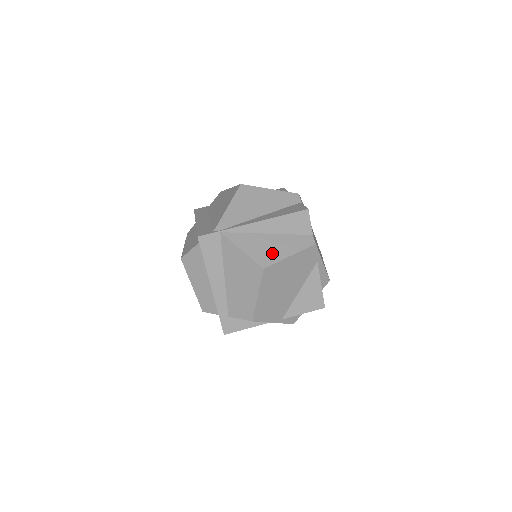
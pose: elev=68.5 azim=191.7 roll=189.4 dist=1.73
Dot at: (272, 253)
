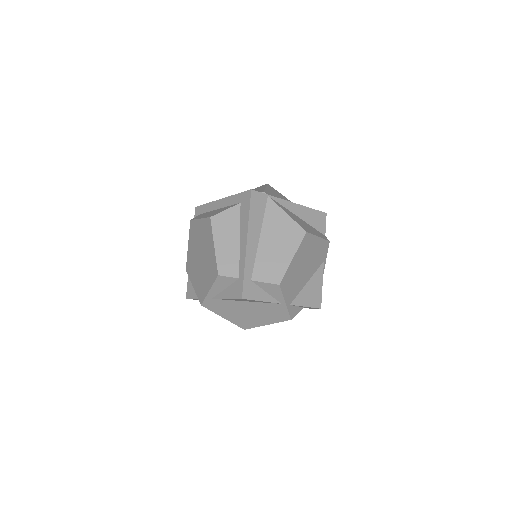
Dot at: (307, 228)
